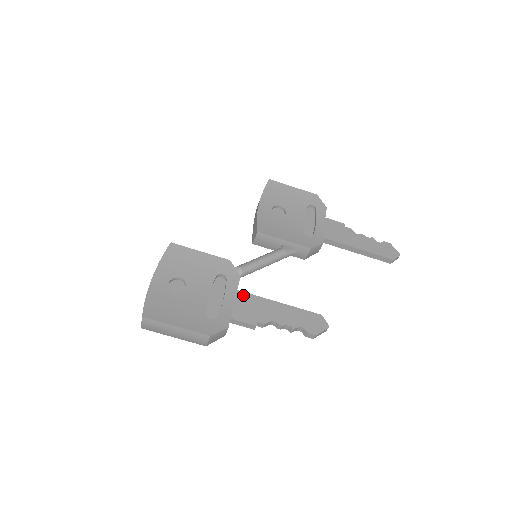
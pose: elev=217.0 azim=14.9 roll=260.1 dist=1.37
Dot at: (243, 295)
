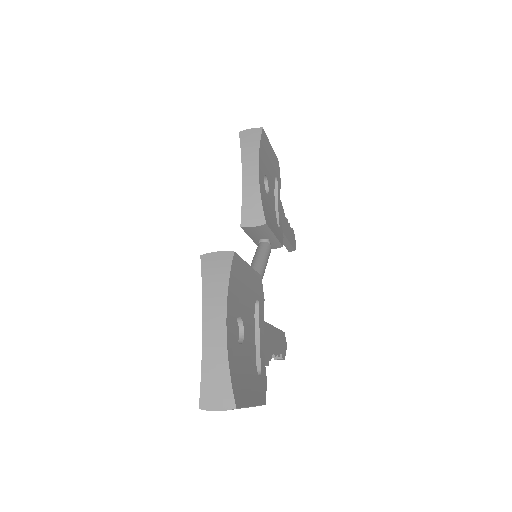
Dot at: occluded
